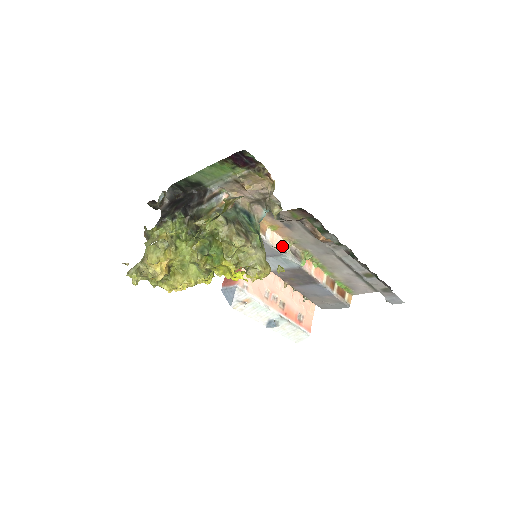
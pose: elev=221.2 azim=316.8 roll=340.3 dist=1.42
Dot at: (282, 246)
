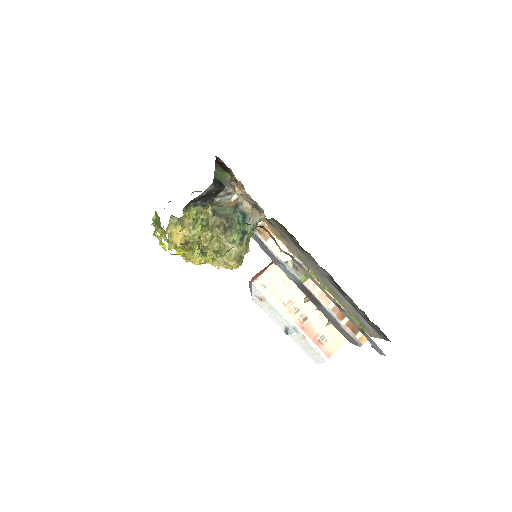
Dot at: (285, 256)
